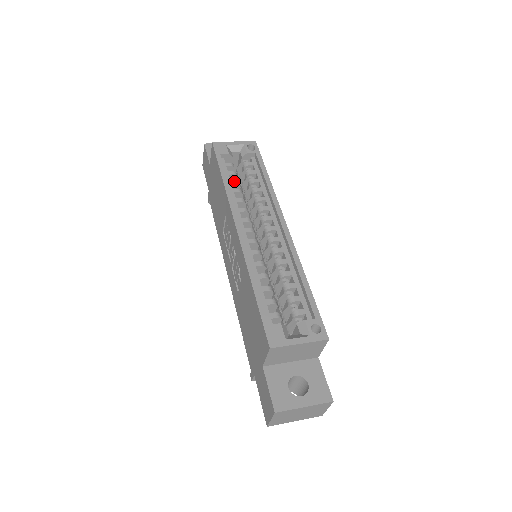
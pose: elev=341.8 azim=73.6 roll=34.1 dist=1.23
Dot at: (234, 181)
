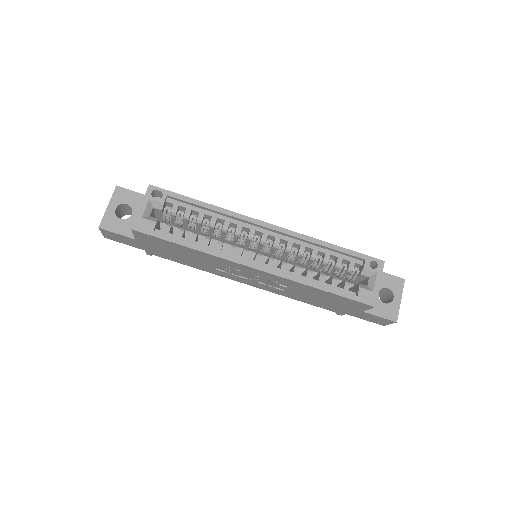
Dot at: (193, 237)
